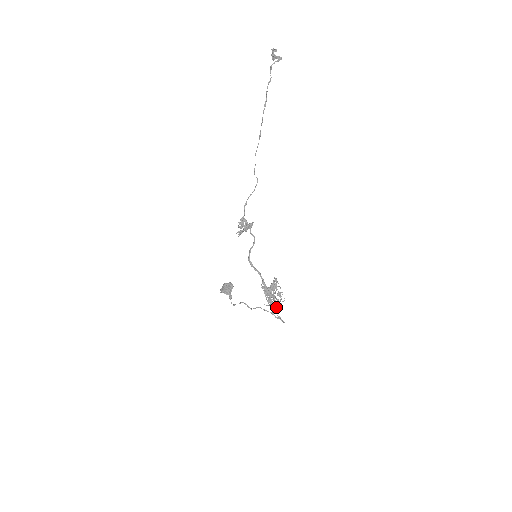
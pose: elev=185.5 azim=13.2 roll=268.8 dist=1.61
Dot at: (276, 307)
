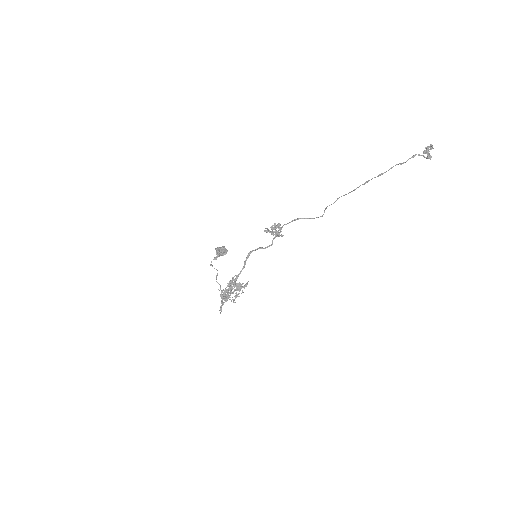
Dot at: (223, 299)
